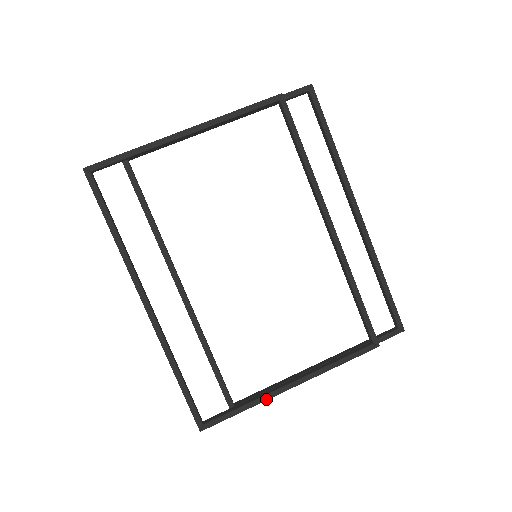
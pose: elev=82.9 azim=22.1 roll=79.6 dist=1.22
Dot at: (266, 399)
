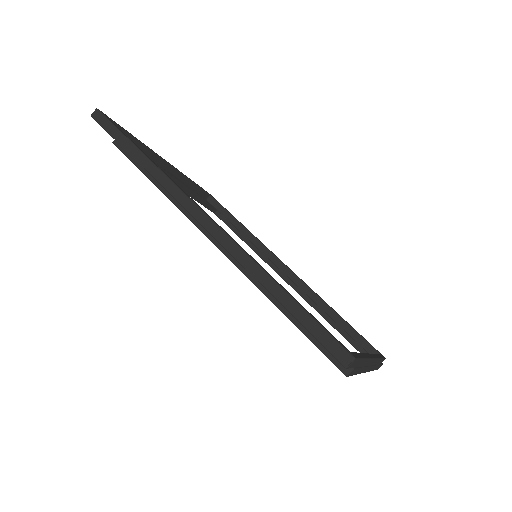
Dot at: (369, 357)
